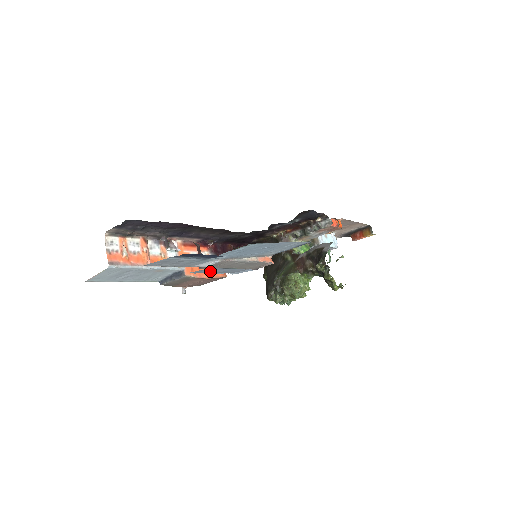
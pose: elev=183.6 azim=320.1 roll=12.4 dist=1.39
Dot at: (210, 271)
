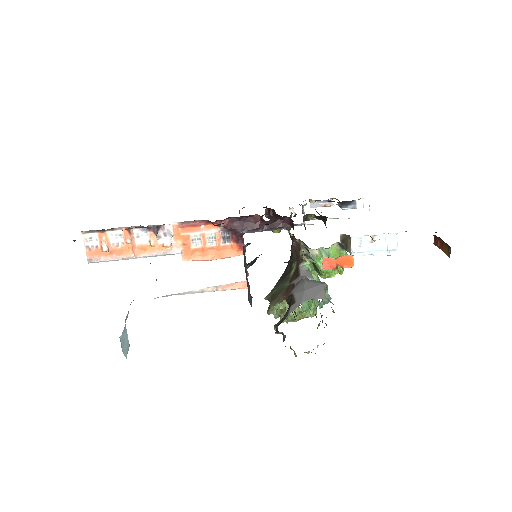
Dot at: occluded
